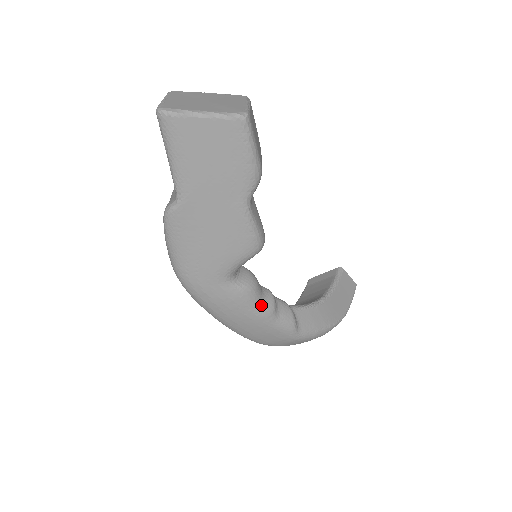
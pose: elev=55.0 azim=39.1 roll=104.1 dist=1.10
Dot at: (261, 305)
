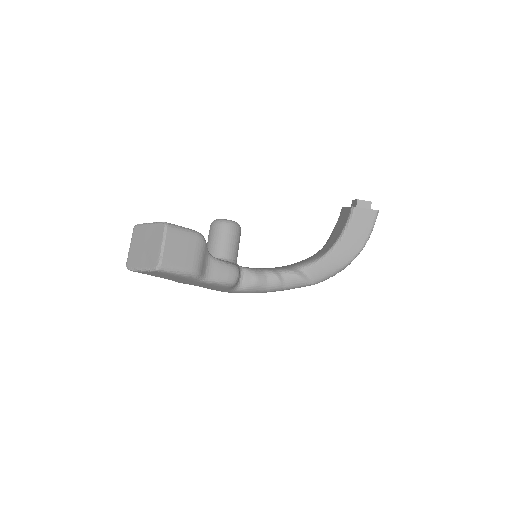
Dot at: (269, 288)
